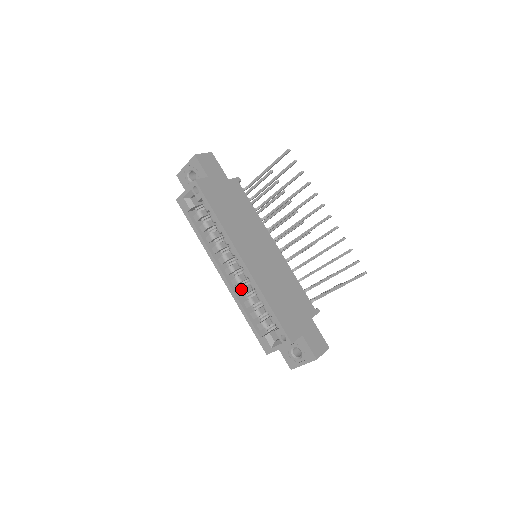
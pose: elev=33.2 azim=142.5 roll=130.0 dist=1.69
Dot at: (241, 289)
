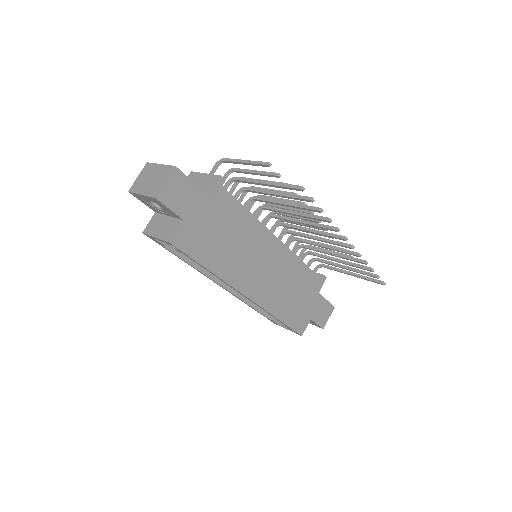
Dot at: occluded
